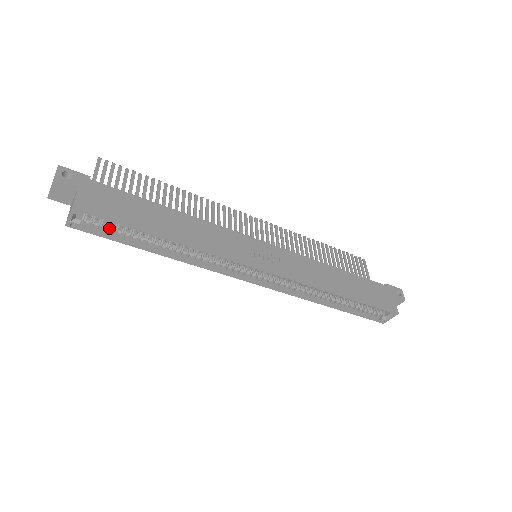
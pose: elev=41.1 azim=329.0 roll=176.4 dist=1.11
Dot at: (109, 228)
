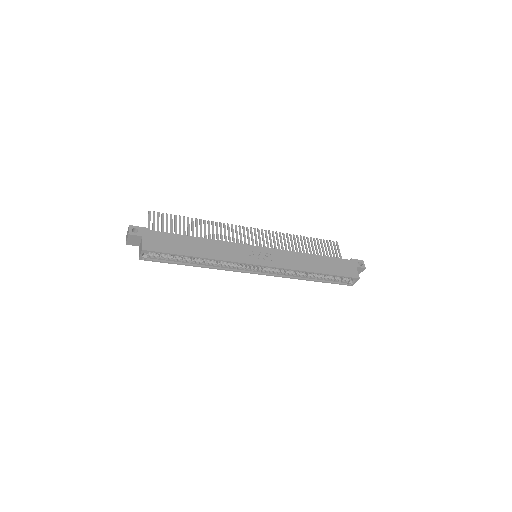
Dot at: (163, 257)
